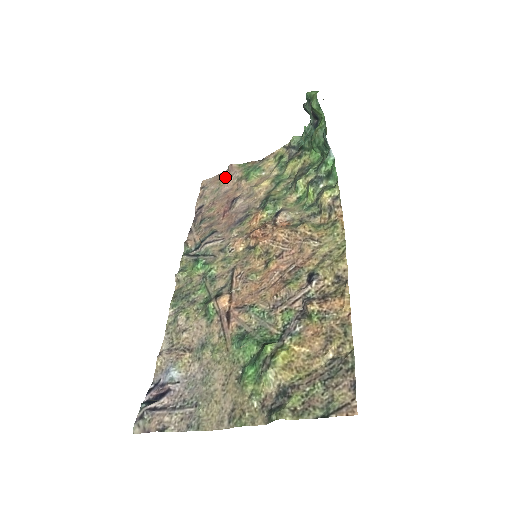
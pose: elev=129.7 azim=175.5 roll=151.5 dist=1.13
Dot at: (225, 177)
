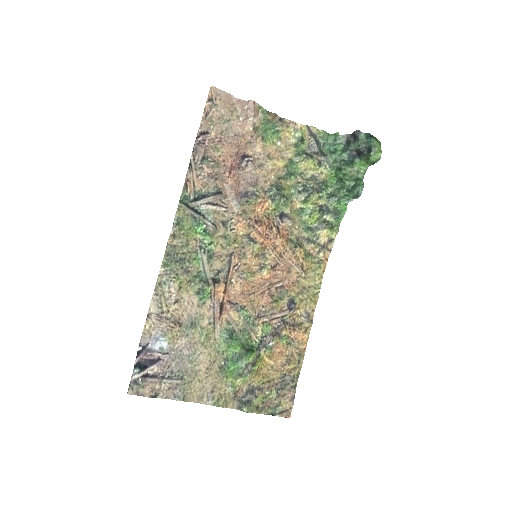
Dot at: (241, 111)
